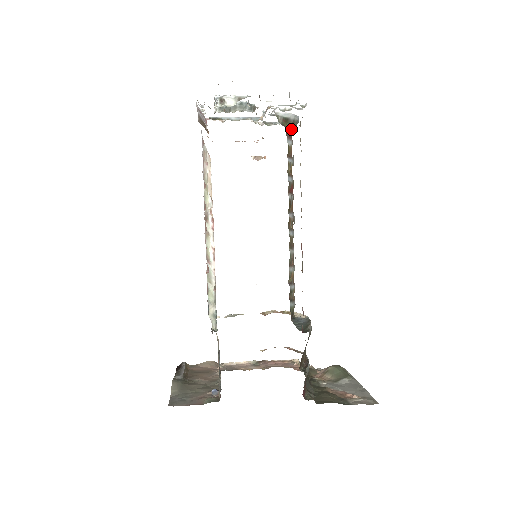
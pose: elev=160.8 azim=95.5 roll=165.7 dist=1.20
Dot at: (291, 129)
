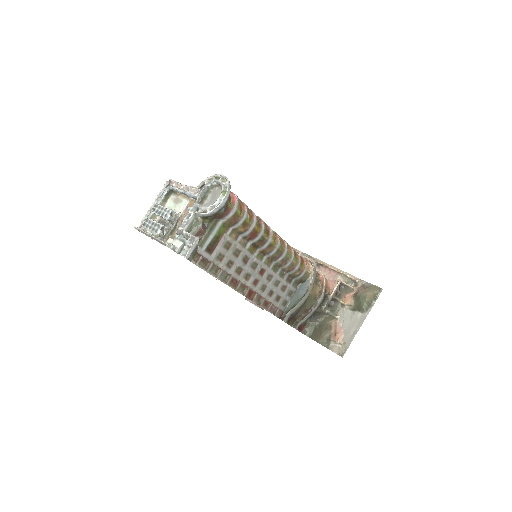
Dot at: (218, 215)
